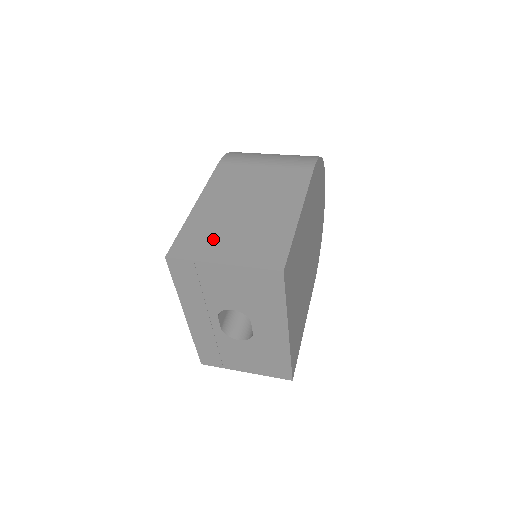
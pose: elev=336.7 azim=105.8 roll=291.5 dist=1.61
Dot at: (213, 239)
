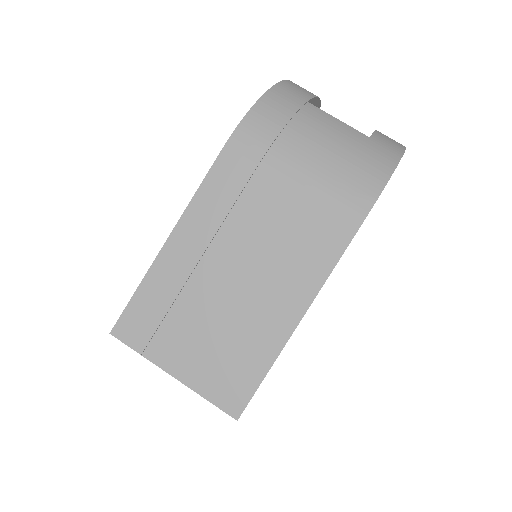
Dot at: (172, 327)
